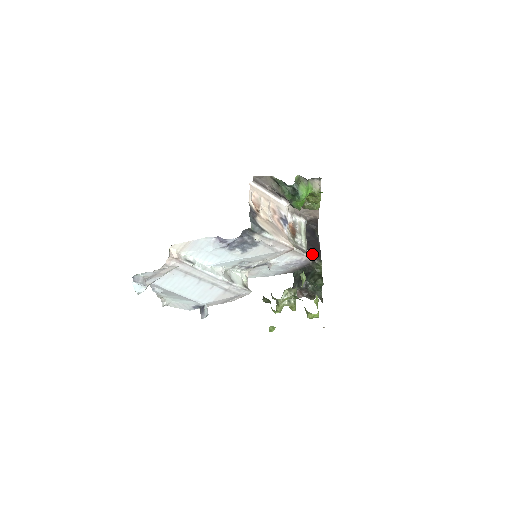
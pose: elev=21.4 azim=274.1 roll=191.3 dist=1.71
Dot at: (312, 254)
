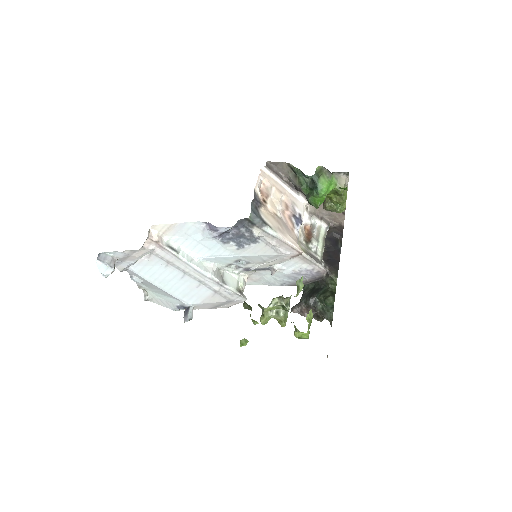
Dot at: (327, 266)
